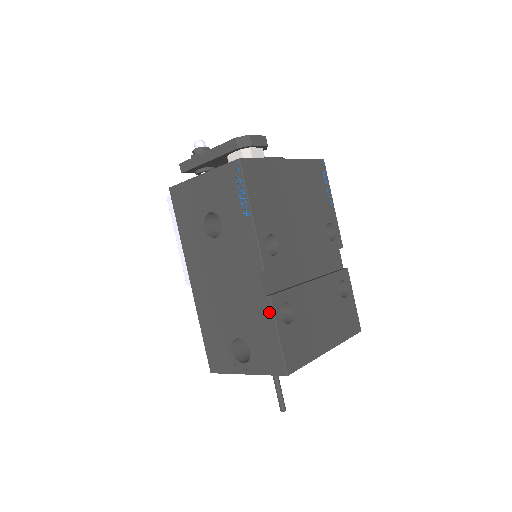
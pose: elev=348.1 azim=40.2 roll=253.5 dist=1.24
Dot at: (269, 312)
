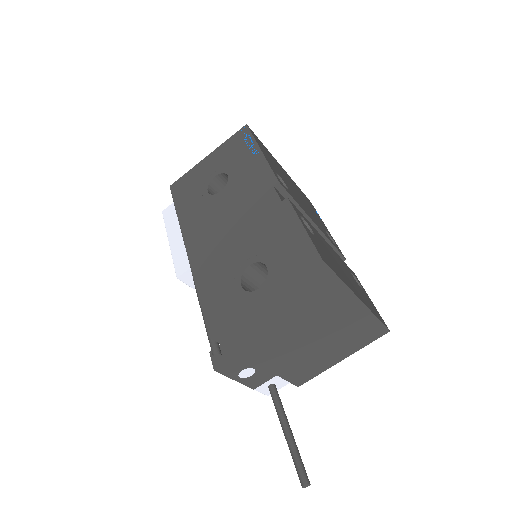
Dot at: (288, 211)
